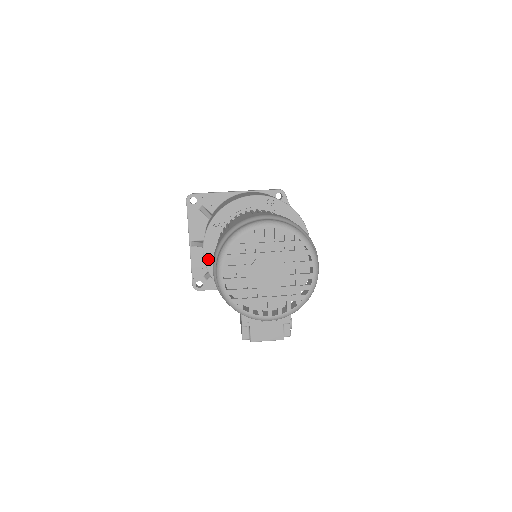
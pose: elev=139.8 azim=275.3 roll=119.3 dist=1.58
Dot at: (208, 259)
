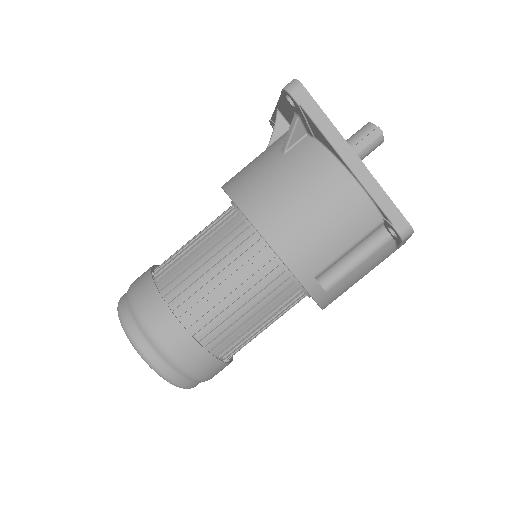
Dot at: occluded
